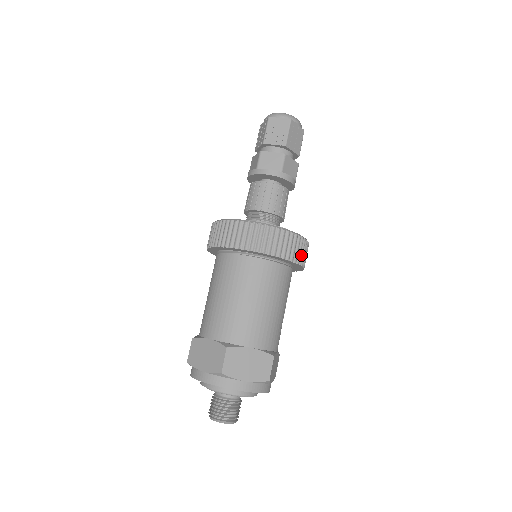
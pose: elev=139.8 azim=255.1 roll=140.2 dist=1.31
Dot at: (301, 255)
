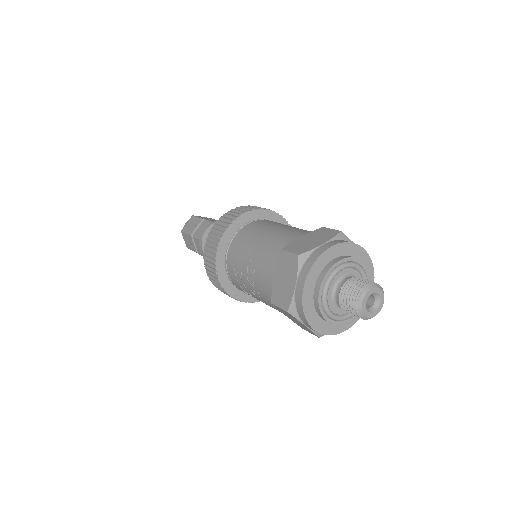
Dot at: occluded
